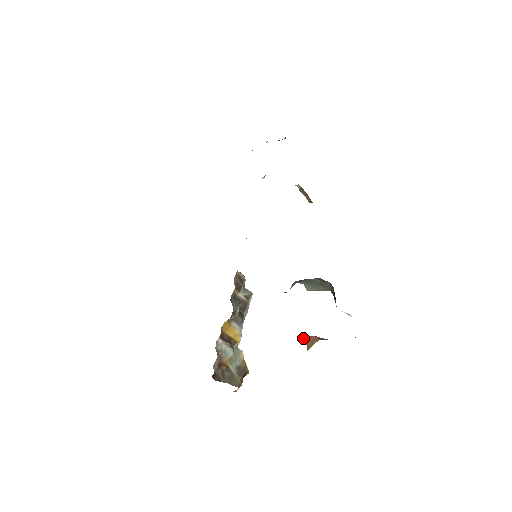
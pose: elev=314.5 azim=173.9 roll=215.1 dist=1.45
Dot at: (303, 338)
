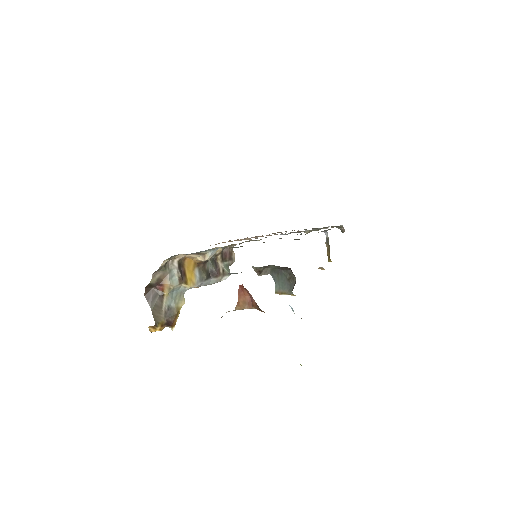
Dot at: (239, 286)
